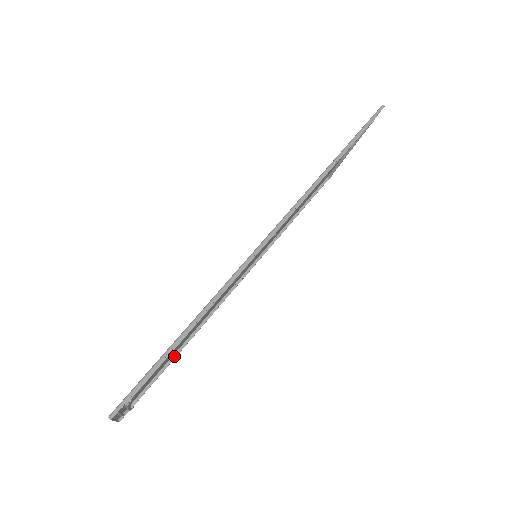
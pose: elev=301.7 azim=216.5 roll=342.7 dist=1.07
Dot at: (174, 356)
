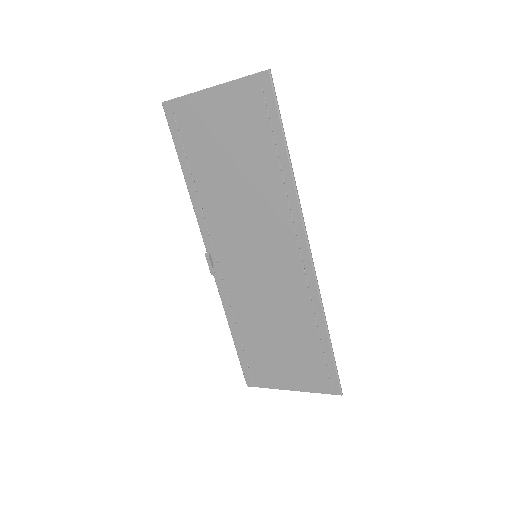
Dot at: (240, 338)
